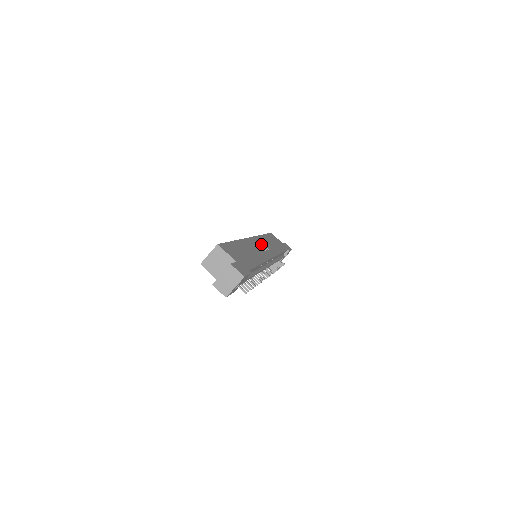
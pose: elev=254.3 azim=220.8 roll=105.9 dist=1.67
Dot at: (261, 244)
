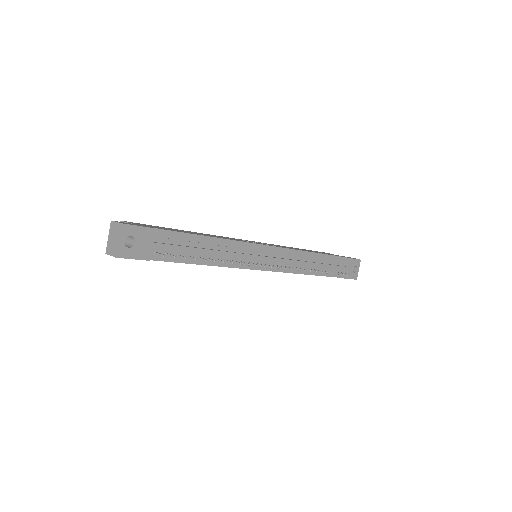
Dot at: occluded
